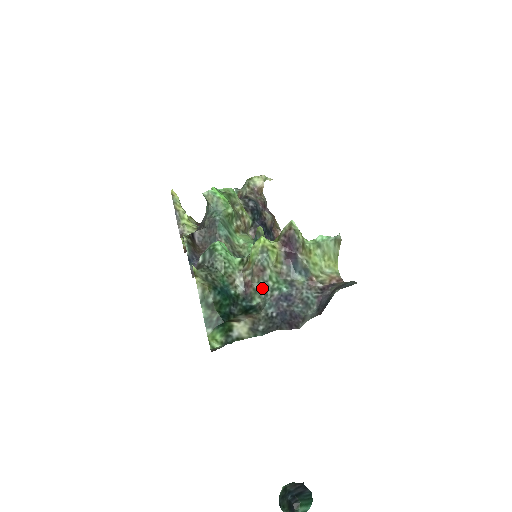
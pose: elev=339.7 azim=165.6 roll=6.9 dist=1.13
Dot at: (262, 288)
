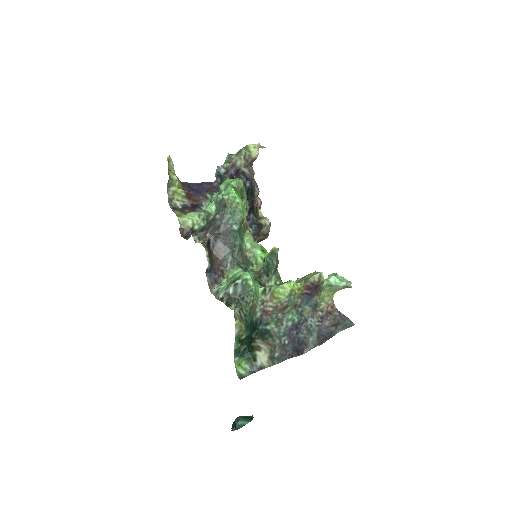
Dot at: (279, 318)
